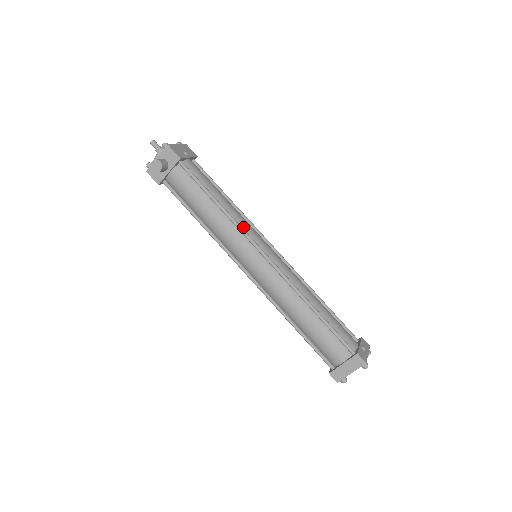
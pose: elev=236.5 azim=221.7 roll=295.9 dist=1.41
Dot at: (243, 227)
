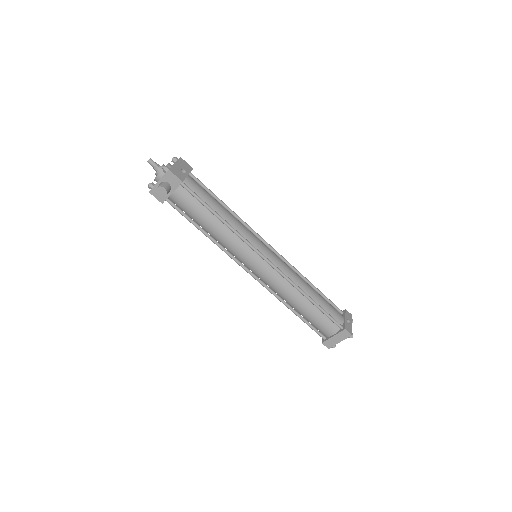
Dot at: (244, 236)
